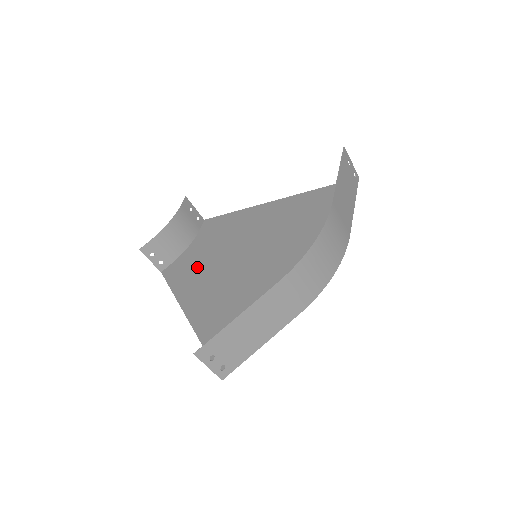
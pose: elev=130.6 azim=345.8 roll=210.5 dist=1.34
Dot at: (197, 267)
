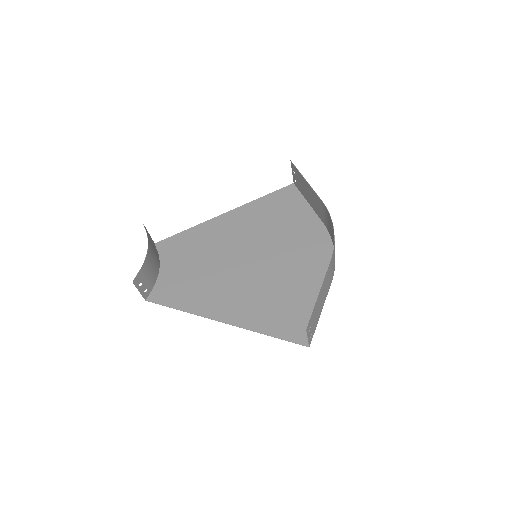
Dot at: (192, 283)
